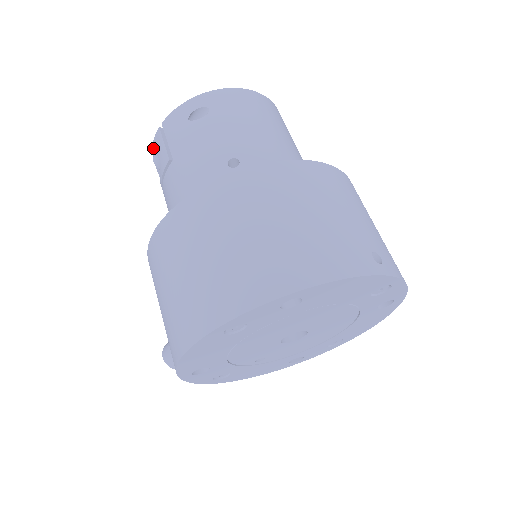
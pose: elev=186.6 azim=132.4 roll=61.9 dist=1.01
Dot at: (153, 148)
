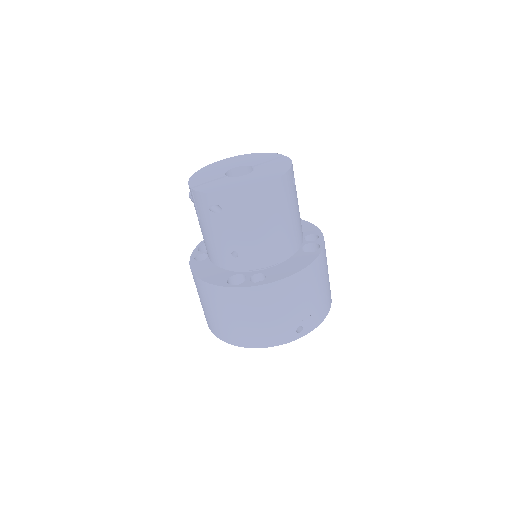
Dot at: occluded
